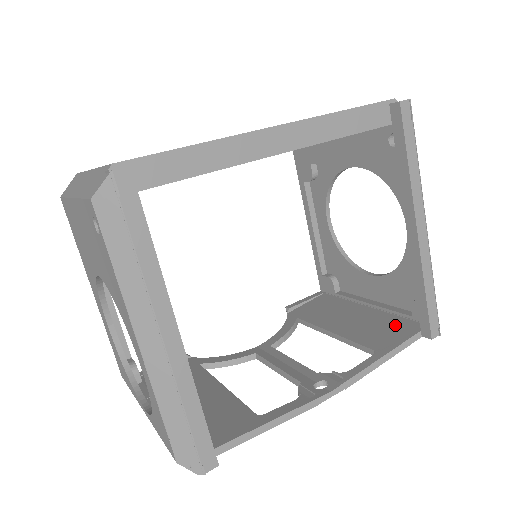
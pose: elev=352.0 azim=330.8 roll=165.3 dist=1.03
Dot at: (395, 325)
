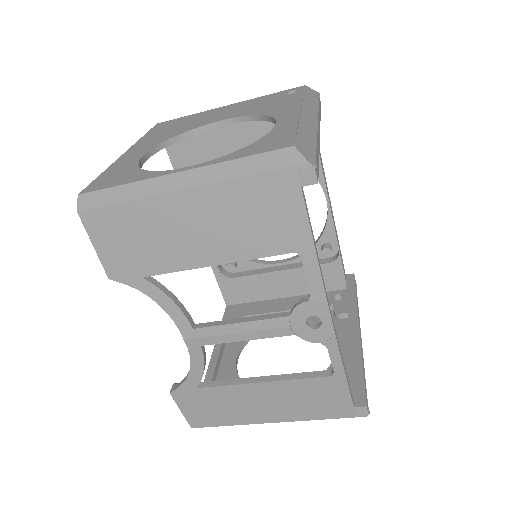
Dot at: occluded
